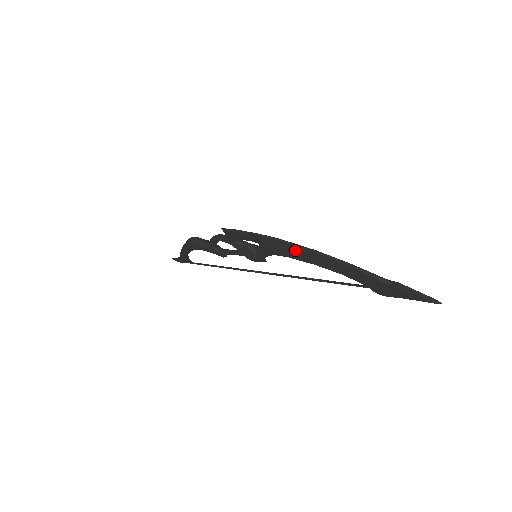
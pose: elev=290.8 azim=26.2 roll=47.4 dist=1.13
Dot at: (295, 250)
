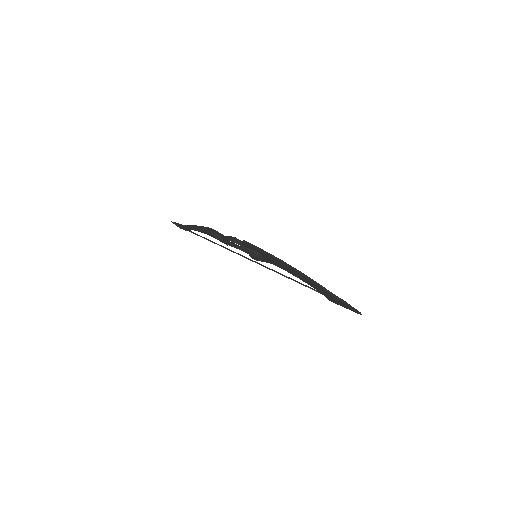
Dot at: (290, 269)
